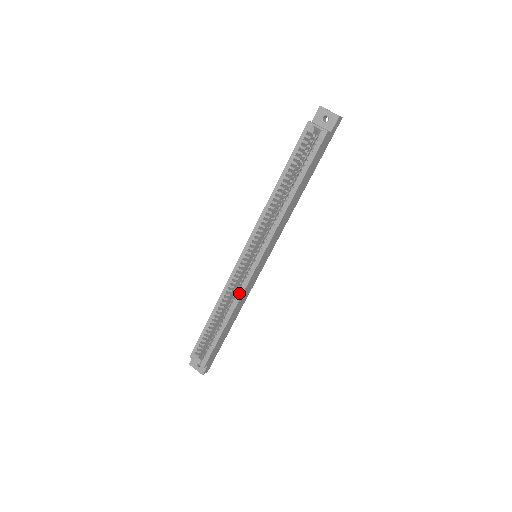
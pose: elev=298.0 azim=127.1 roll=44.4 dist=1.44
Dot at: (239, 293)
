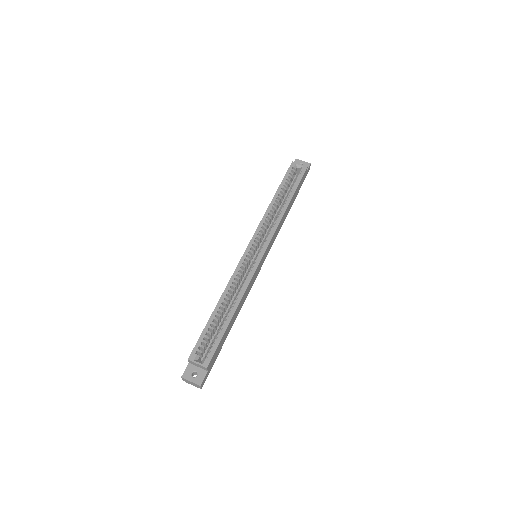
Dot at: (247, 281)
